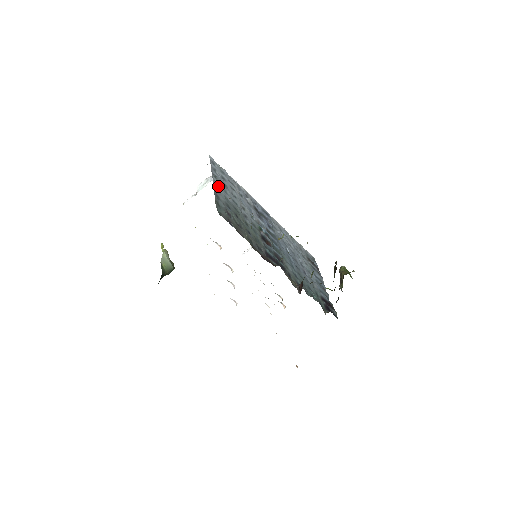
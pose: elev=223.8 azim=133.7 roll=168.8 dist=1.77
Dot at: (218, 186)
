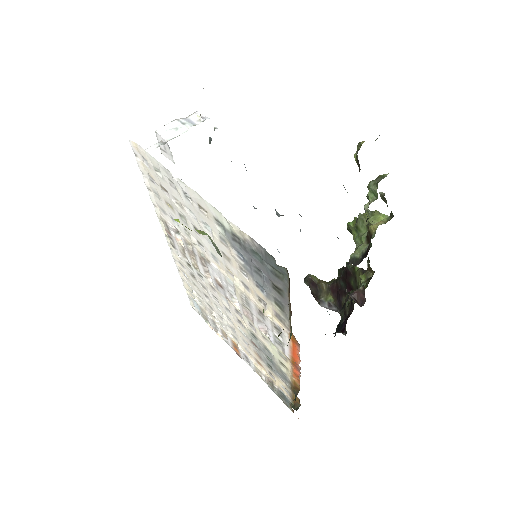
Dot at: occluded
